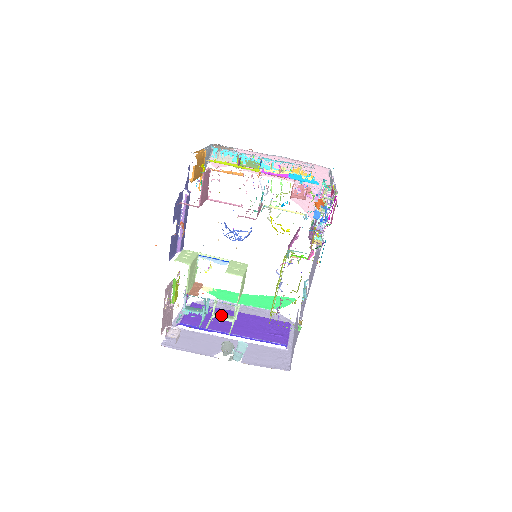
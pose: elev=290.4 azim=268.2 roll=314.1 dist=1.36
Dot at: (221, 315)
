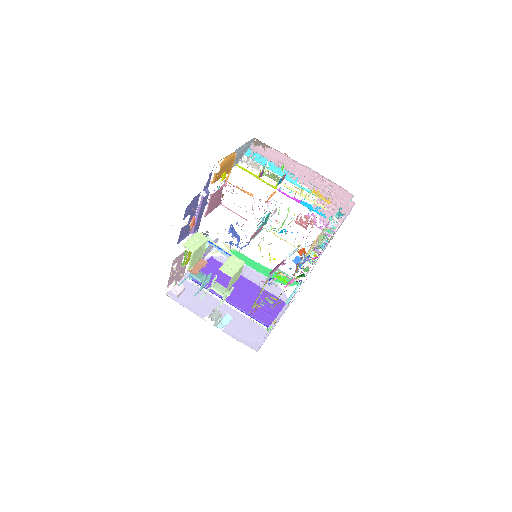
Dot at: (218, 289)
